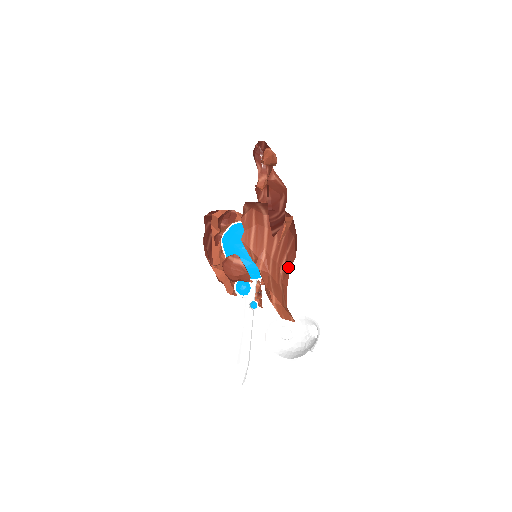
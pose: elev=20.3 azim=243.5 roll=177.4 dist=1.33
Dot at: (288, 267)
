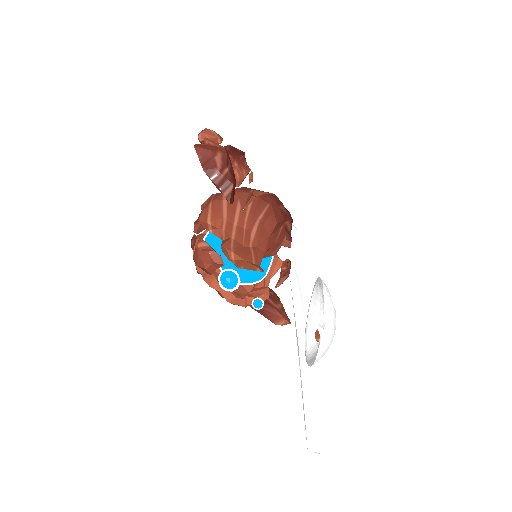
Dot at: (266, 233)
